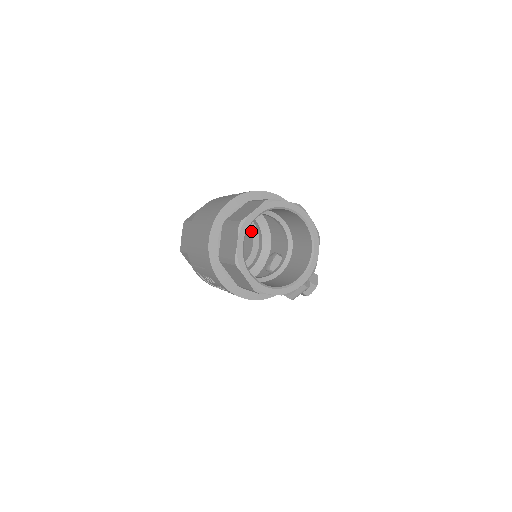
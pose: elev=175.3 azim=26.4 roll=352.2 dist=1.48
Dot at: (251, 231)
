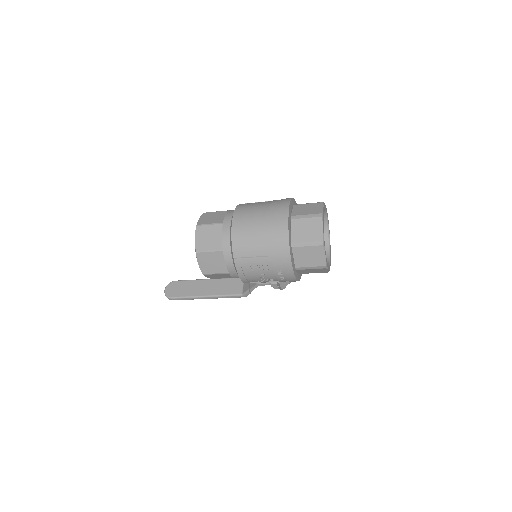
Dot at: occluded
